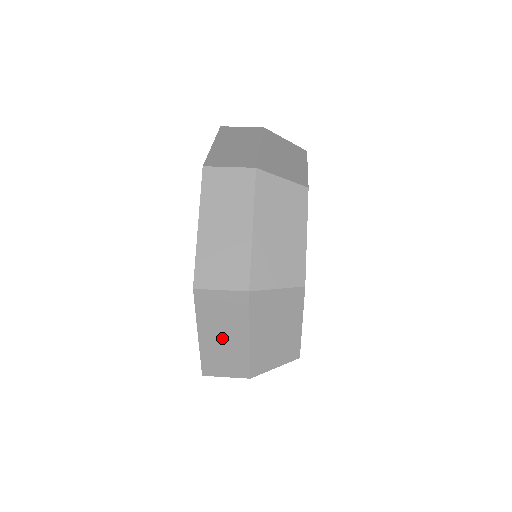
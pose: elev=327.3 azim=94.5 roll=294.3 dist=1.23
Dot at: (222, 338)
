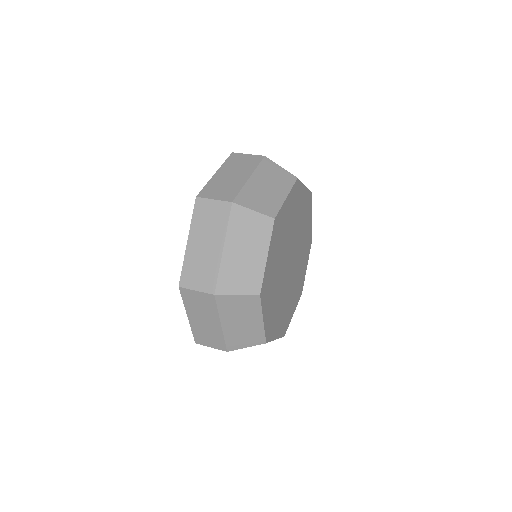
Dot at: occluded
